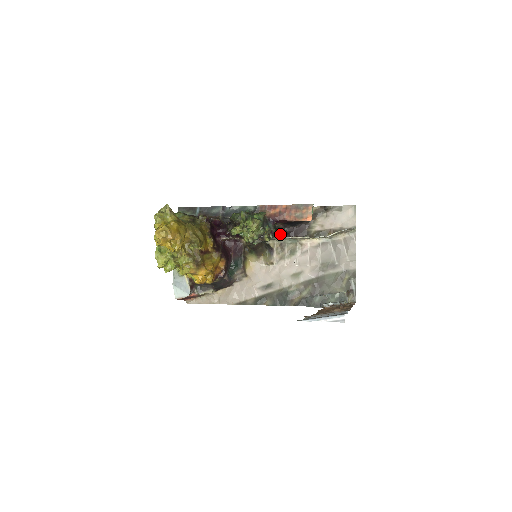
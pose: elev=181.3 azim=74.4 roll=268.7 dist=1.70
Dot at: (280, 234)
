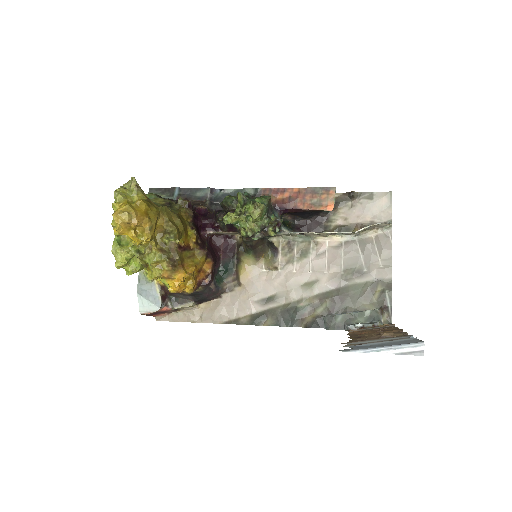
Dot at: (288, 228)
